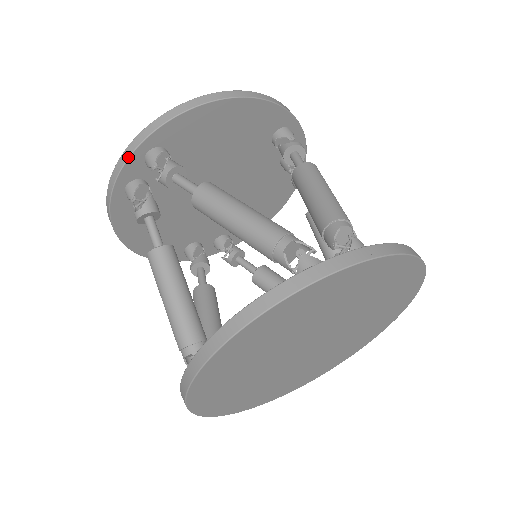
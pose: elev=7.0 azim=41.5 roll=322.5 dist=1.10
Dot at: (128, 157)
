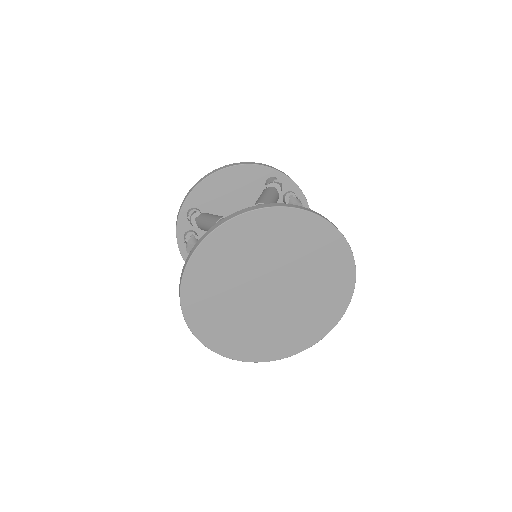
Dot at: (178, 218)
